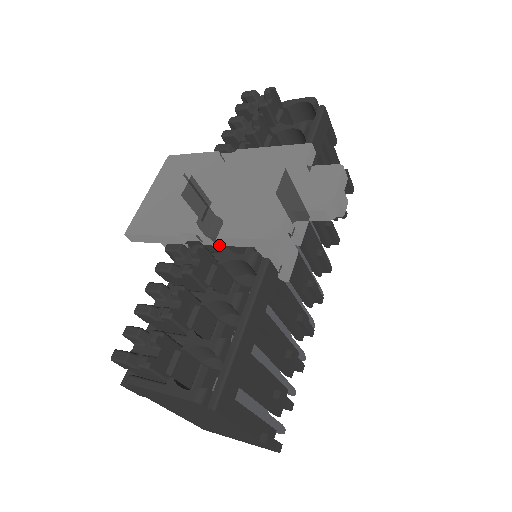
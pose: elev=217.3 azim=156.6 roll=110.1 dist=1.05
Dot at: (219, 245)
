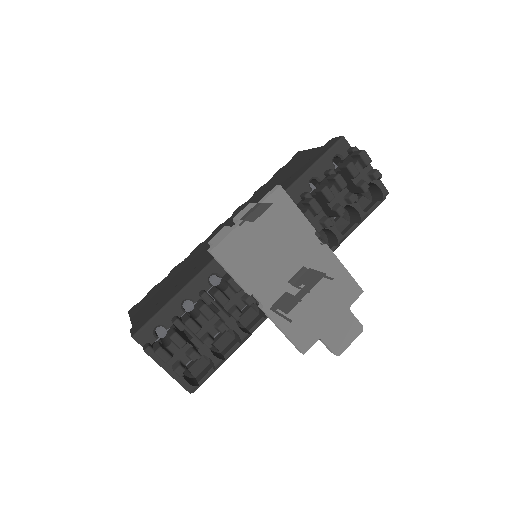
Dot at: (268, 317)
